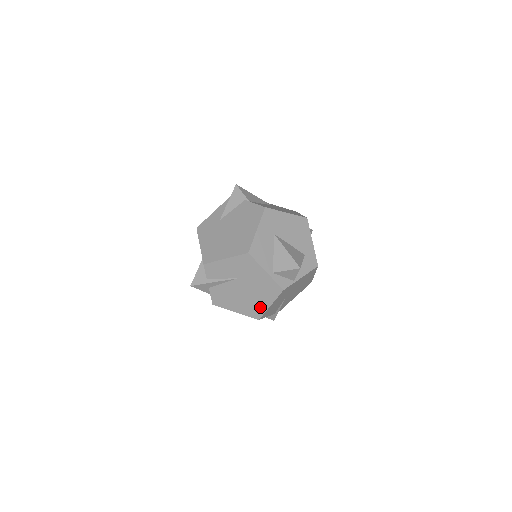
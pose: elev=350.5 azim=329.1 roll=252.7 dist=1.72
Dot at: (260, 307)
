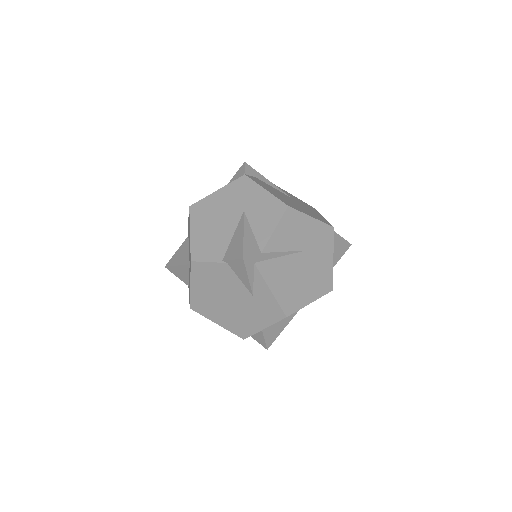
Dot at: (299, 209)
